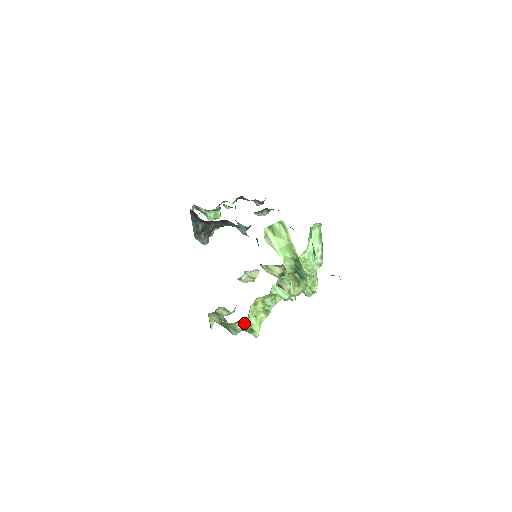
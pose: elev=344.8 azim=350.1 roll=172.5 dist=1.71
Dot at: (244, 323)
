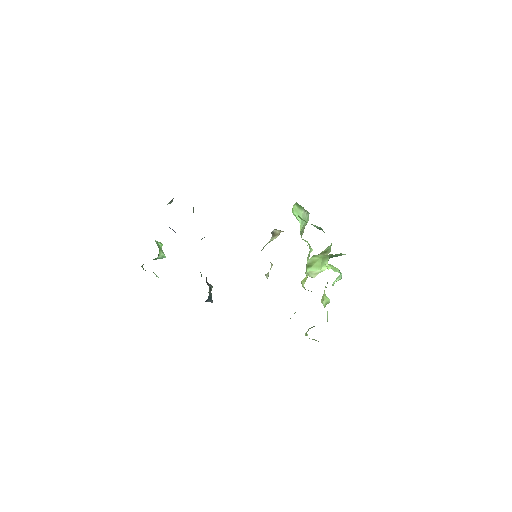
Dot at: occluded
